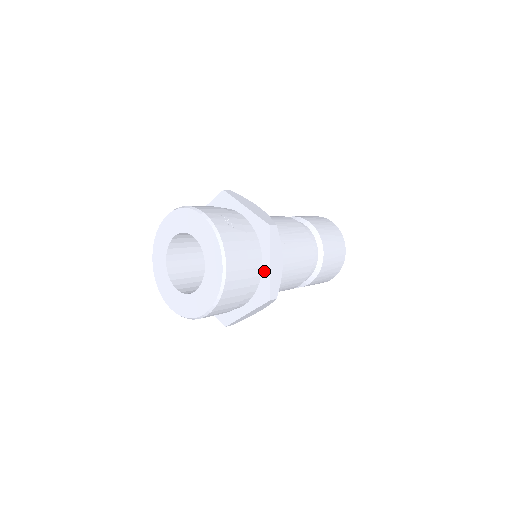
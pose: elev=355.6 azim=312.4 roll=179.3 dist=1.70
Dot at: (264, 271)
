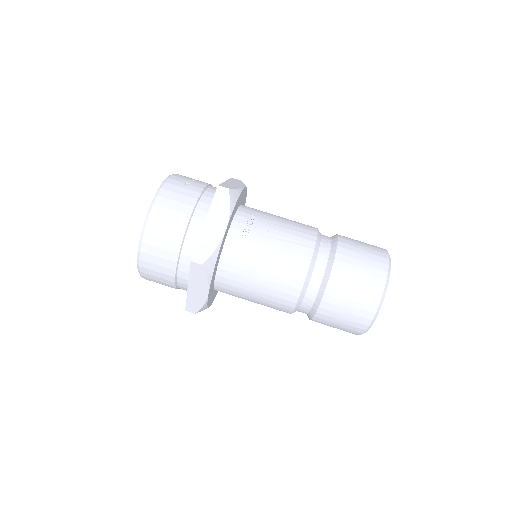
Dot at: occluded
